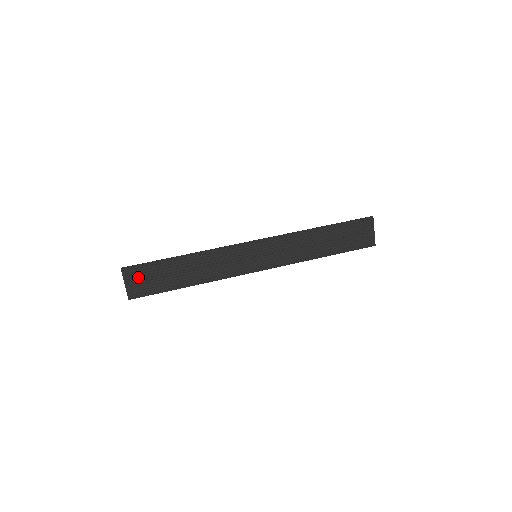
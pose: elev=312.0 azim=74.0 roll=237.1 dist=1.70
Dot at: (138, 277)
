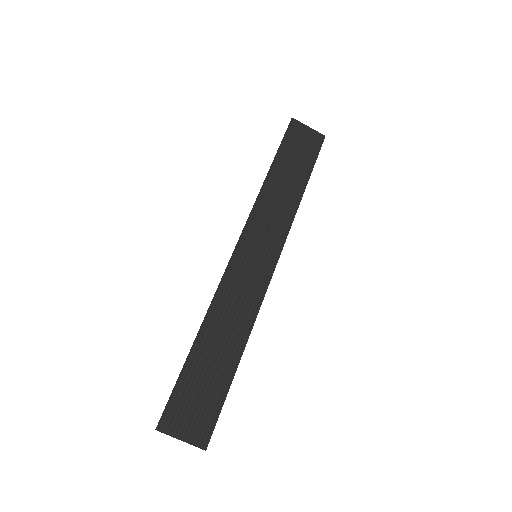
Dot at: (184, 415)
